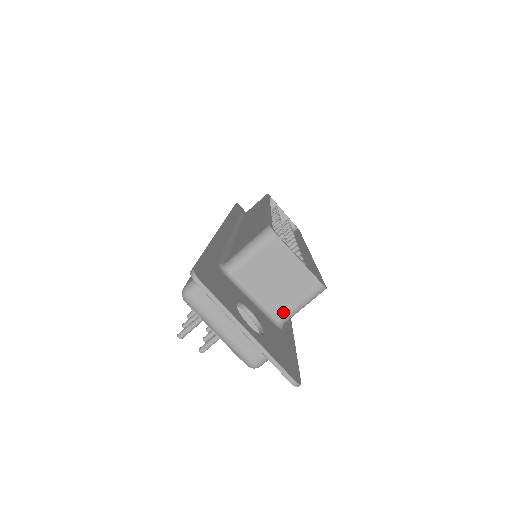
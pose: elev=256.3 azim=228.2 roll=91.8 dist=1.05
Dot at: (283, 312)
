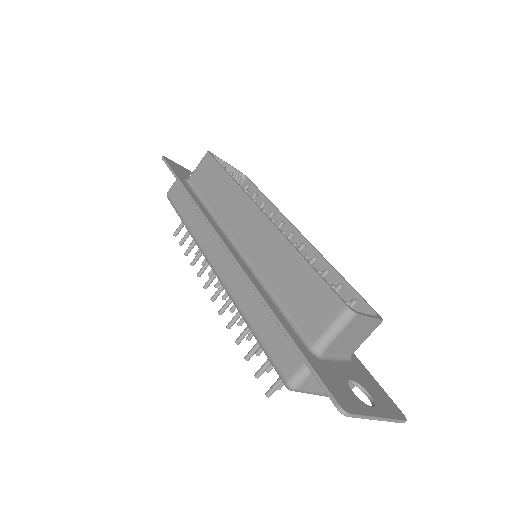
Dot at: (354, 350)
